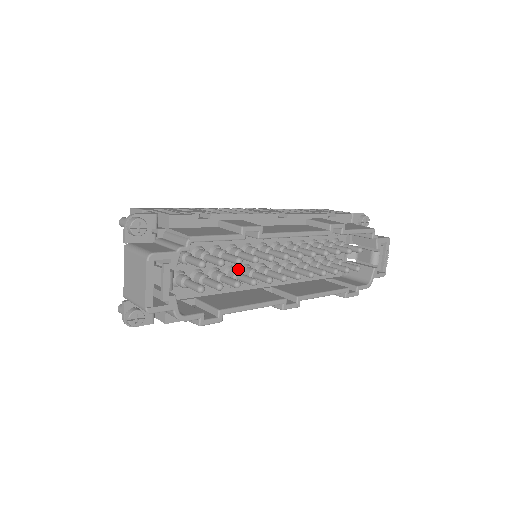
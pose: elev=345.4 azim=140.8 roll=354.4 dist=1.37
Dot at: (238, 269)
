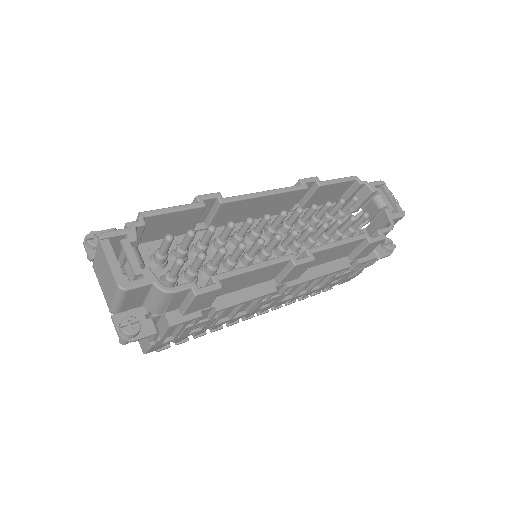
Dot at: occluded
